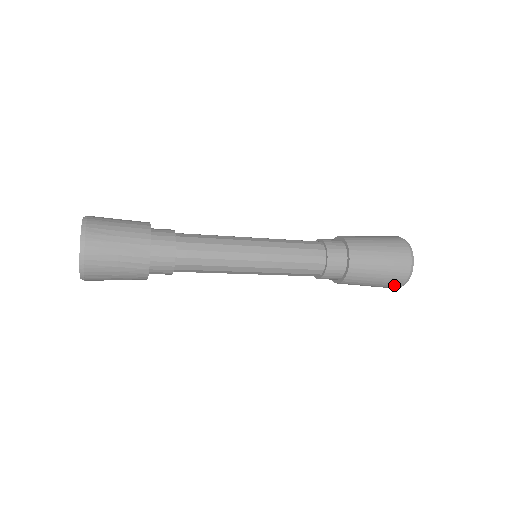
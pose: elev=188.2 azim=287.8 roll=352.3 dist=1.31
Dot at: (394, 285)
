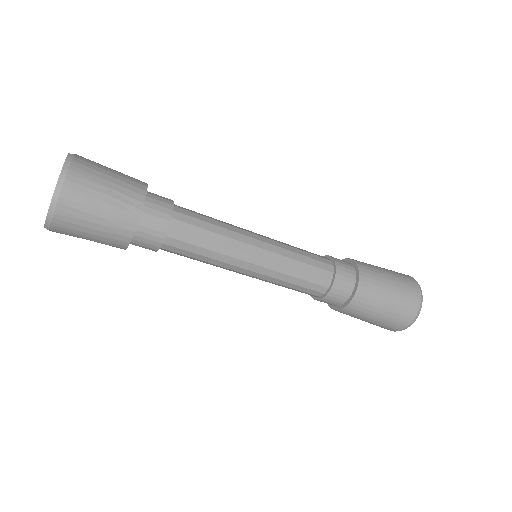
Dot at: (405, 317)
